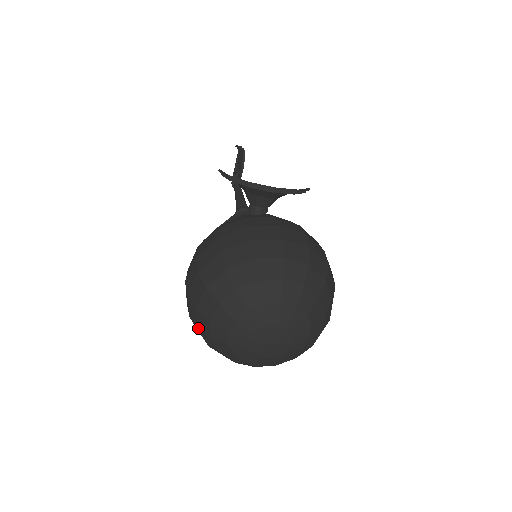
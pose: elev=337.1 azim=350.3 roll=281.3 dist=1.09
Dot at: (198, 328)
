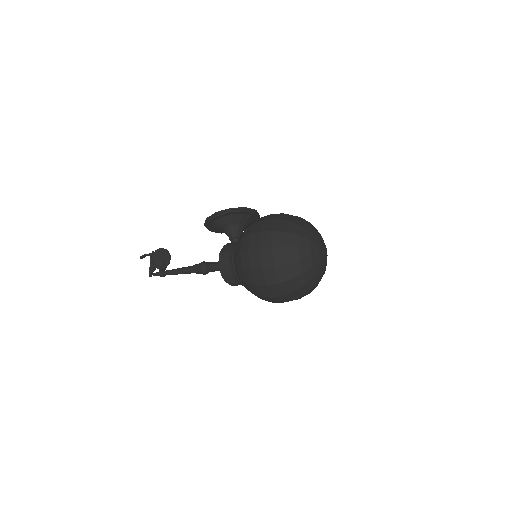
Dot at: (288, 262)
